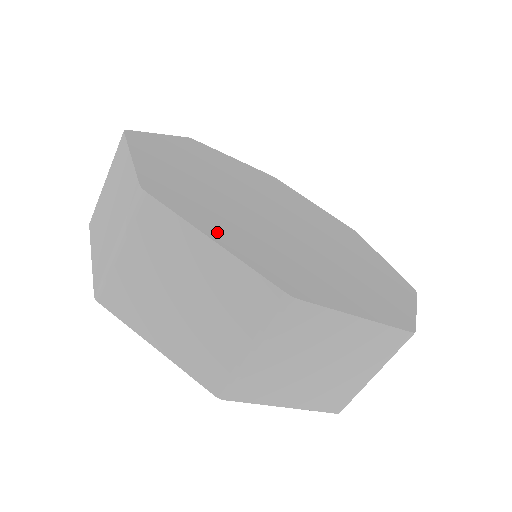
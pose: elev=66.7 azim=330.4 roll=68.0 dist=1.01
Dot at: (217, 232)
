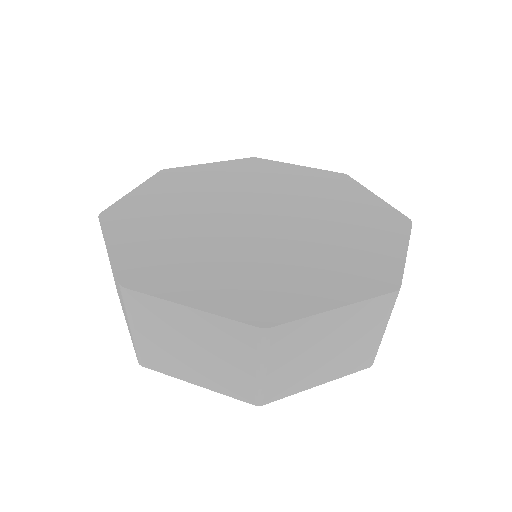
Dot at: (124, 240)
